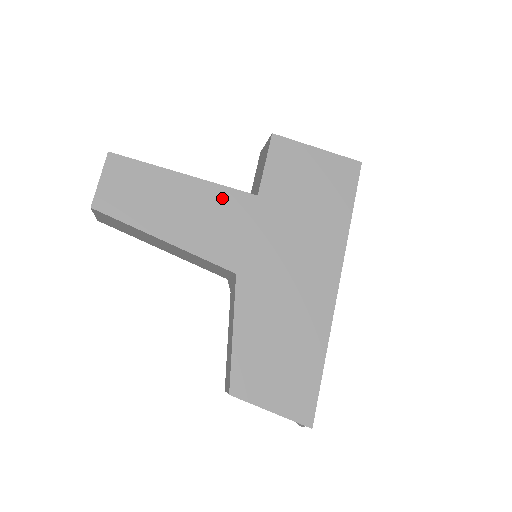
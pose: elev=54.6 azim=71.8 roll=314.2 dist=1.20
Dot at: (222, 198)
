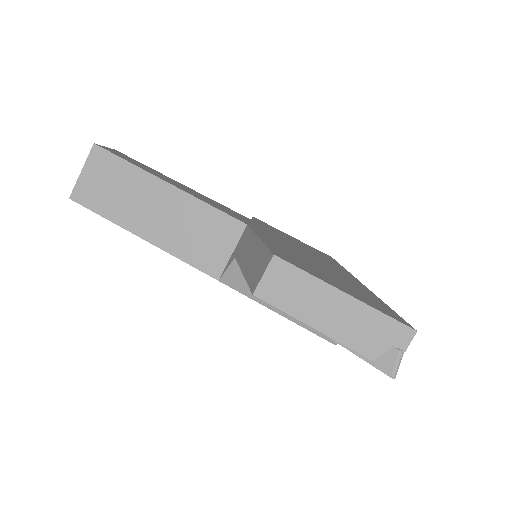
Dot at: occluded
